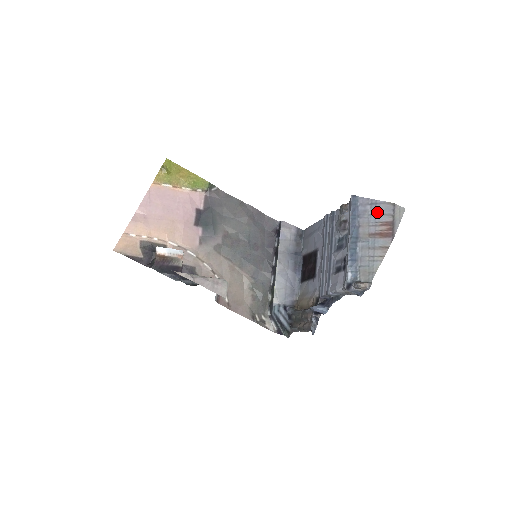
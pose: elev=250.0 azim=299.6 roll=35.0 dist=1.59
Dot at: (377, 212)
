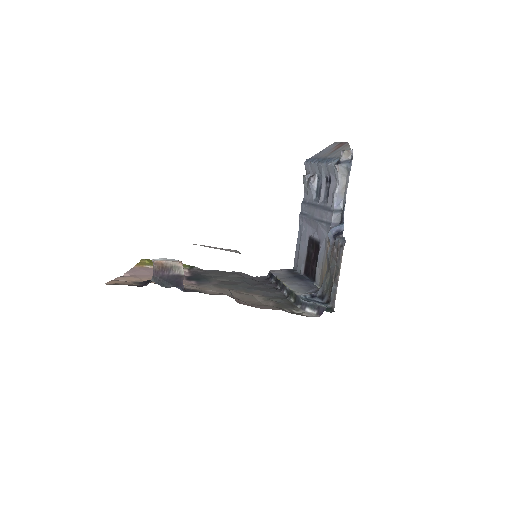
Dot at: (327, 150)
